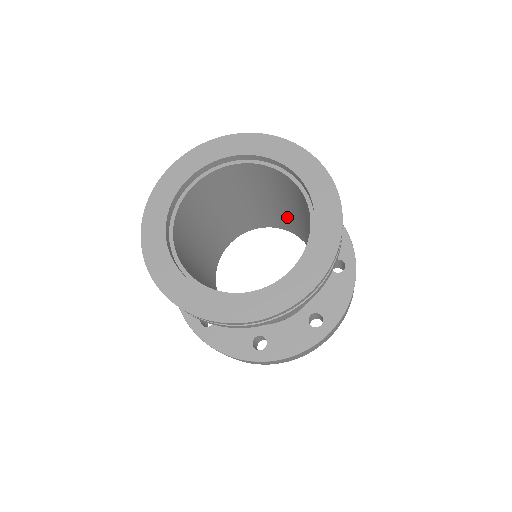
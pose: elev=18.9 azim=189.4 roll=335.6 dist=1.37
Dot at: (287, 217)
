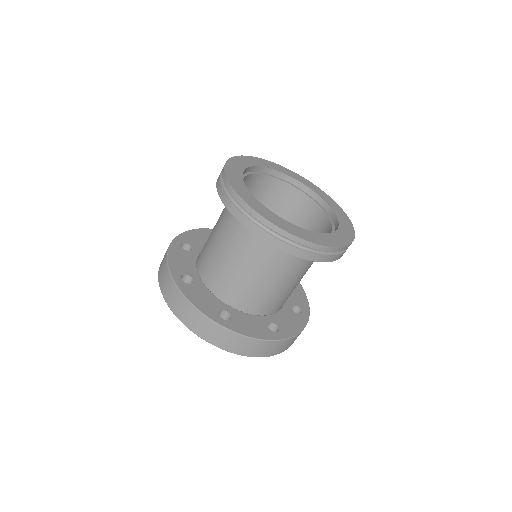
Dot at: occluded
